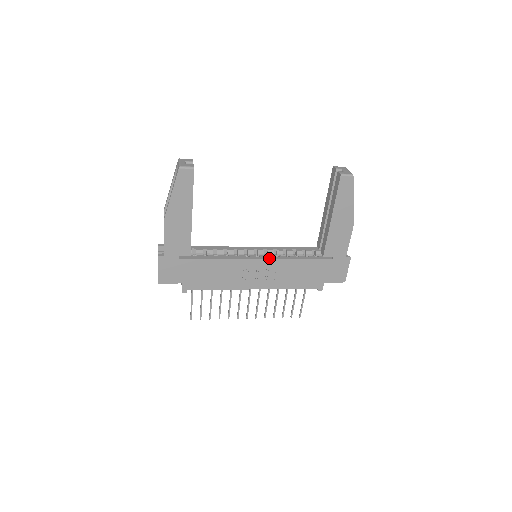
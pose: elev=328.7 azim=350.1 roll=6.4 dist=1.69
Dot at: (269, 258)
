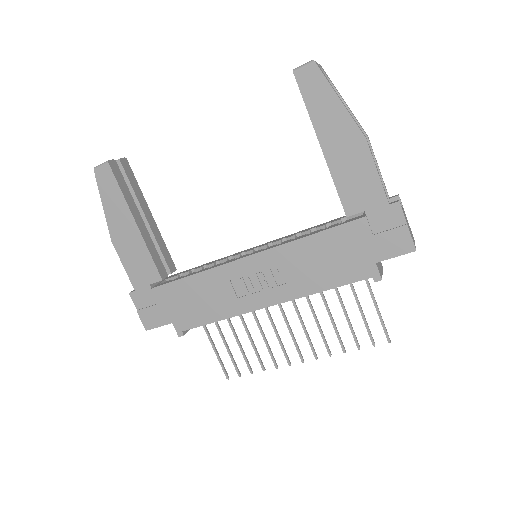
Dot at: (263, 250)
